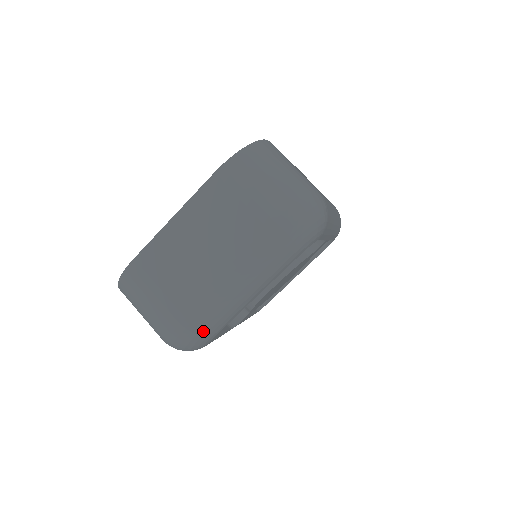
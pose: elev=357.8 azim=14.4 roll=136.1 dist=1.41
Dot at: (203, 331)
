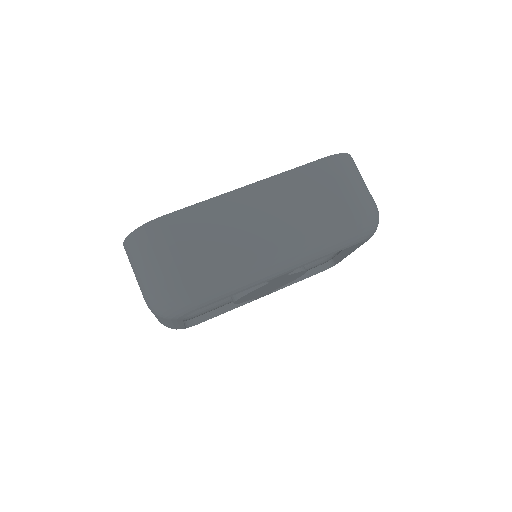
Dot at: occluded
